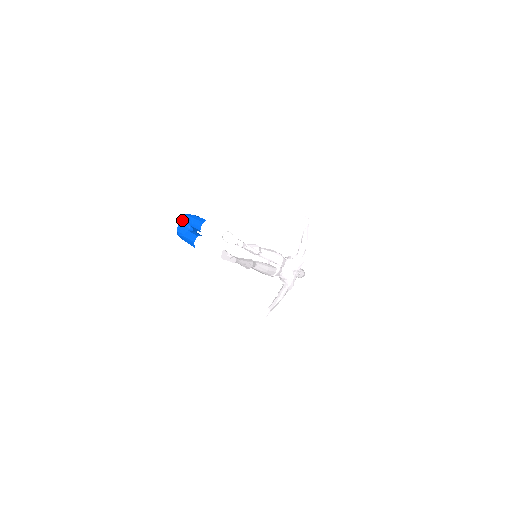
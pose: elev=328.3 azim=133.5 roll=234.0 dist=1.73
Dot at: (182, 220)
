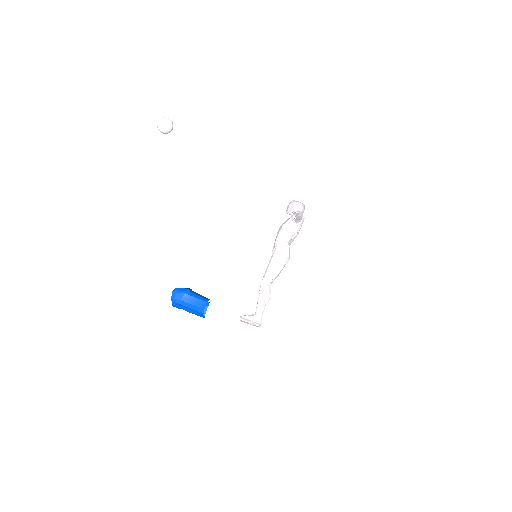
Dot at: (174, 306)
